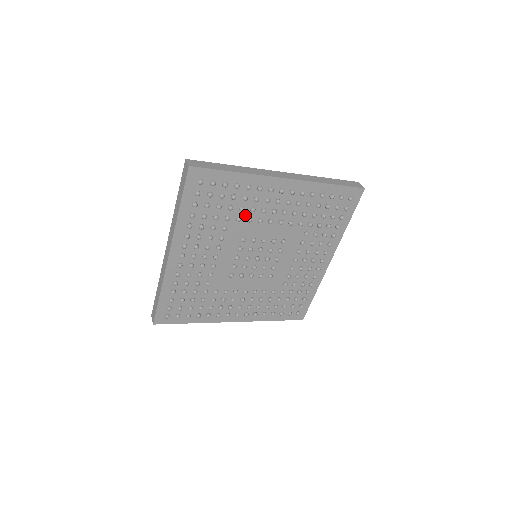
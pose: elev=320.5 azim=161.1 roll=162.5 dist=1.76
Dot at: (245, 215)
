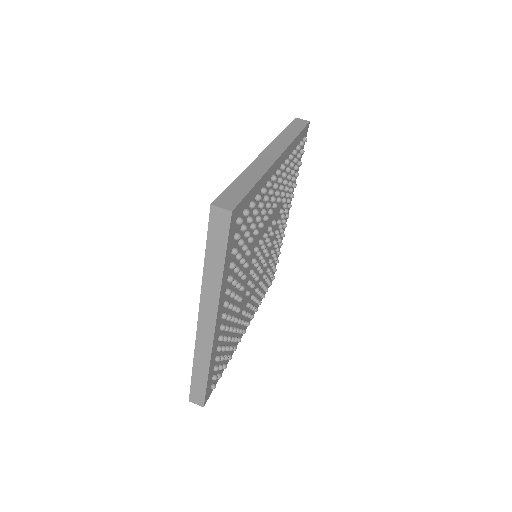
Dot at: (257, 223)
